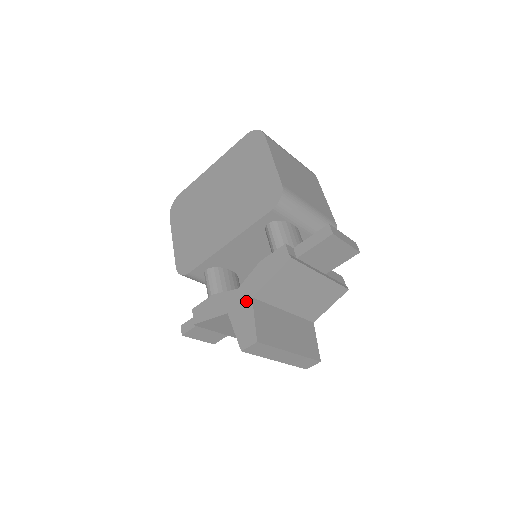
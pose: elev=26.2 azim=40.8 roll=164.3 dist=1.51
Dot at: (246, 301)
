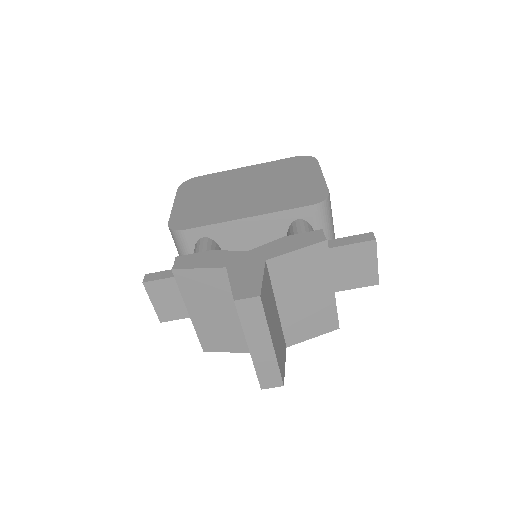
Dot at: (256, 261)
